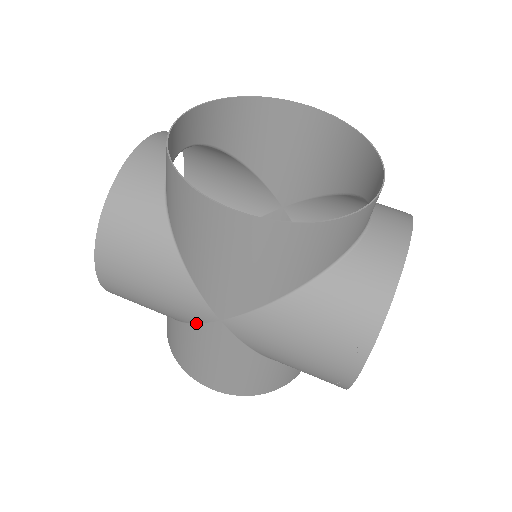
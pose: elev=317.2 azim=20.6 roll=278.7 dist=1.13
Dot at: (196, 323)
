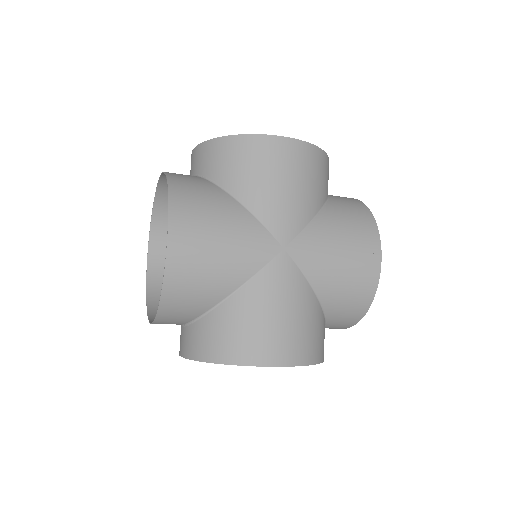
Dot at: (261, 269)
